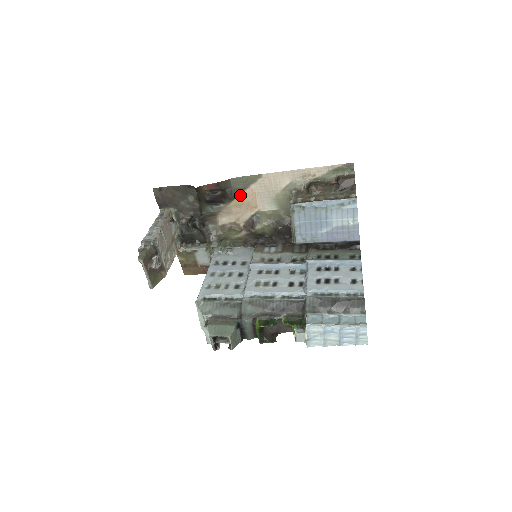
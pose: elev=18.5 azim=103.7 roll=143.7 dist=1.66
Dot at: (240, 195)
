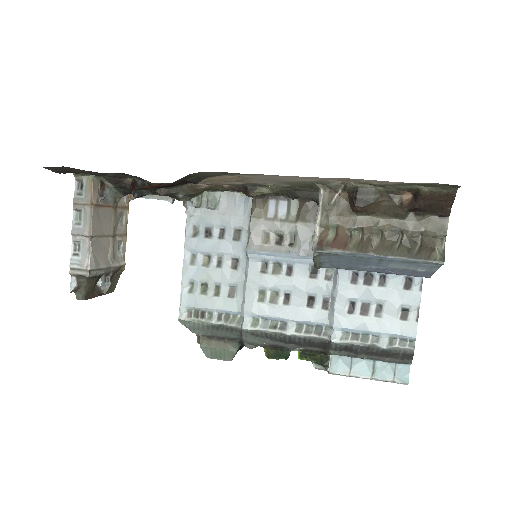
Dot at: (216, 176)
